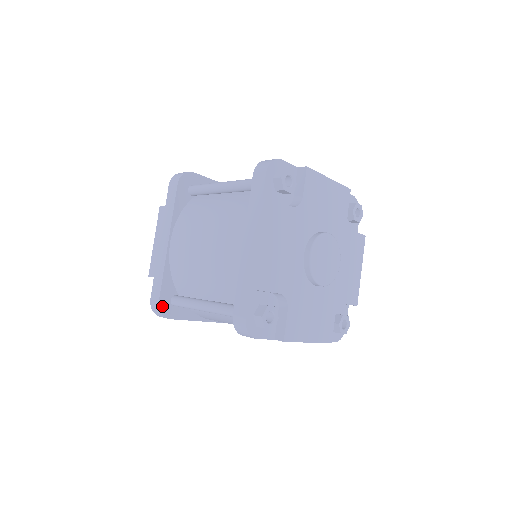
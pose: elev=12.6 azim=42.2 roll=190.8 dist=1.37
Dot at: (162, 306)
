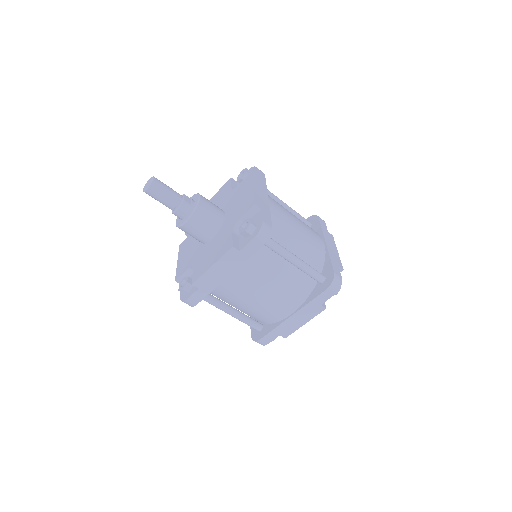
Dot at: (195, 304)
